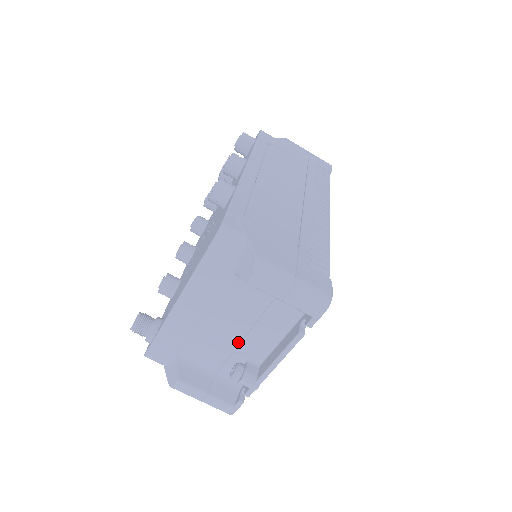
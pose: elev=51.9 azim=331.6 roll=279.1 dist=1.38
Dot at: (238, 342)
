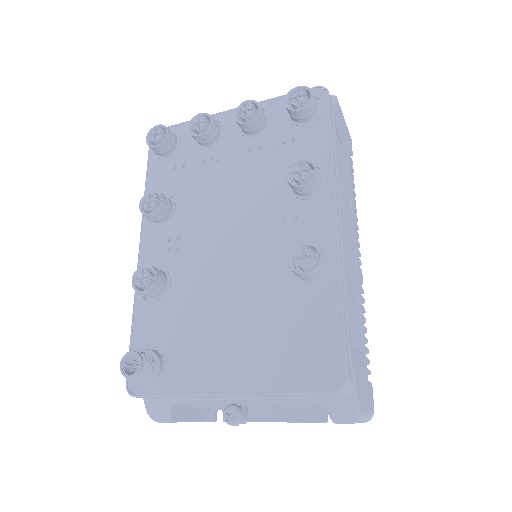
Dot at: (252, 401)
